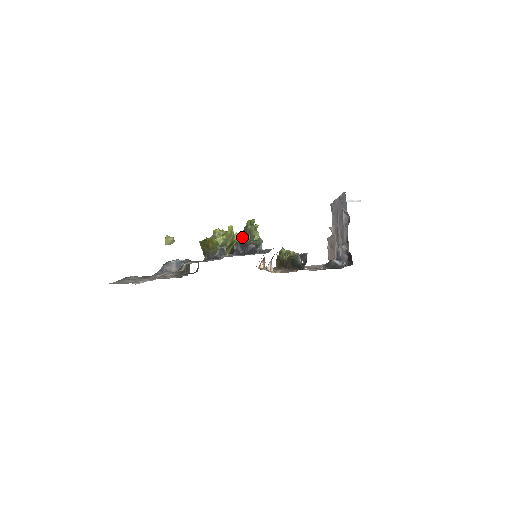
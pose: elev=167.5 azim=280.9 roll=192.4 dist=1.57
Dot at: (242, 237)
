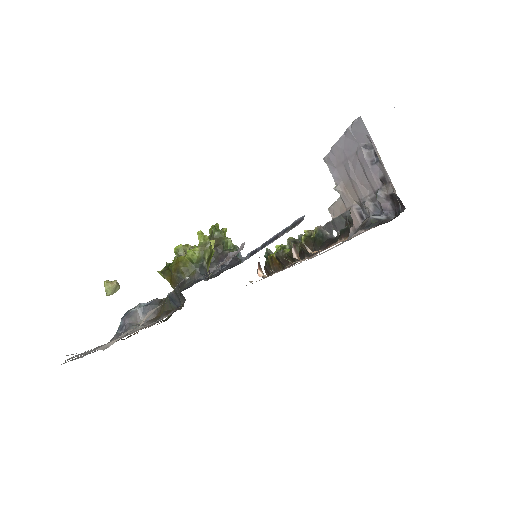
Dot at: occluded
